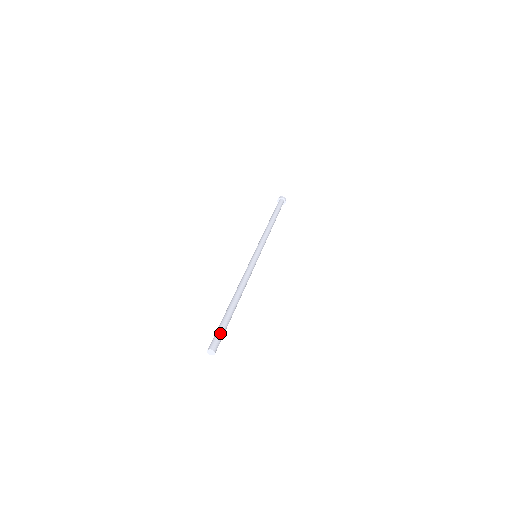
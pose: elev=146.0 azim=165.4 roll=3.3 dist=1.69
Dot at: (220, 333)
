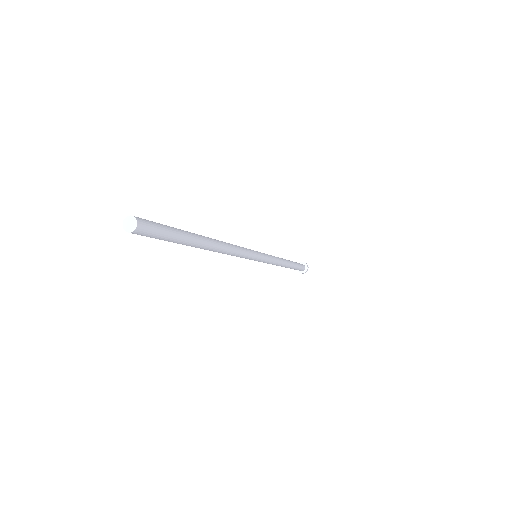
Dot at: (164, 227)
